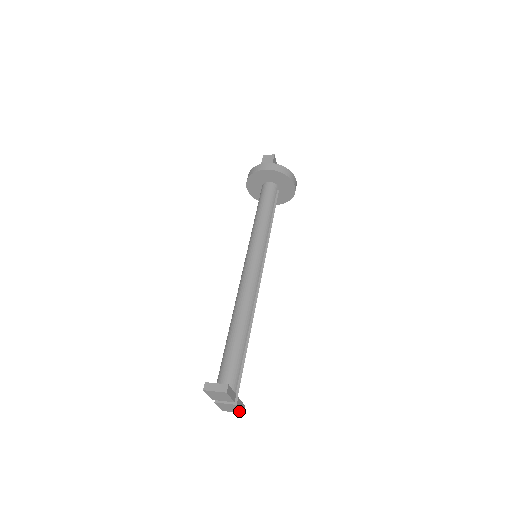
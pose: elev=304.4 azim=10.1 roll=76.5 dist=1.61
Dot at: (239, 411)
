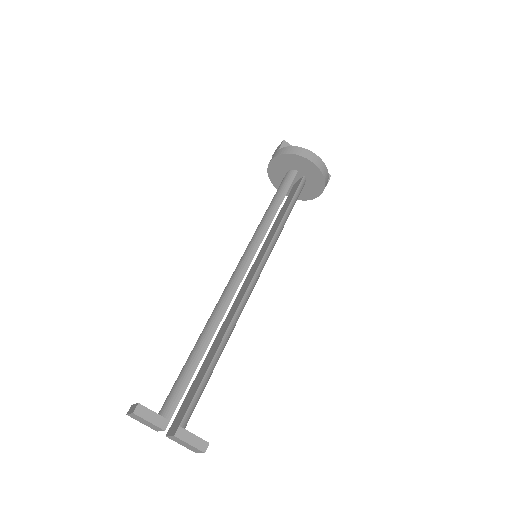
Dot at: (197, 449)
